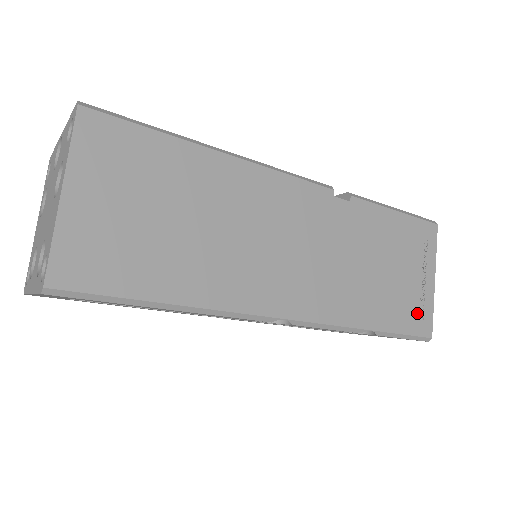
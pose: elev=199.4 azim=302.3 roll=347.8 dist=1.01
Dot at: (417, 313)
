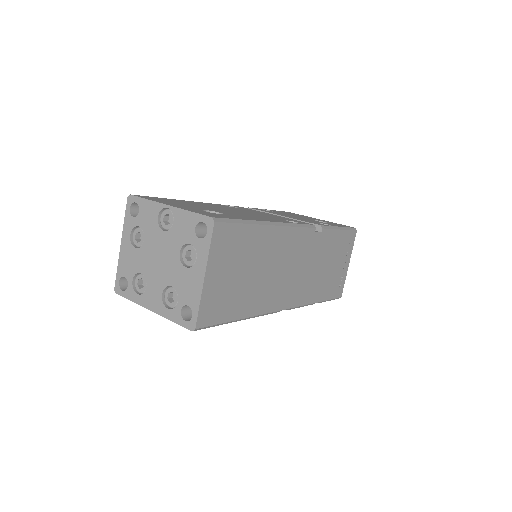
Dot at: (338, 286)
